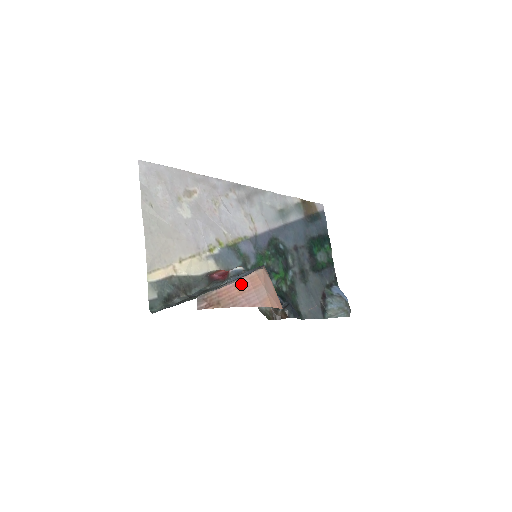
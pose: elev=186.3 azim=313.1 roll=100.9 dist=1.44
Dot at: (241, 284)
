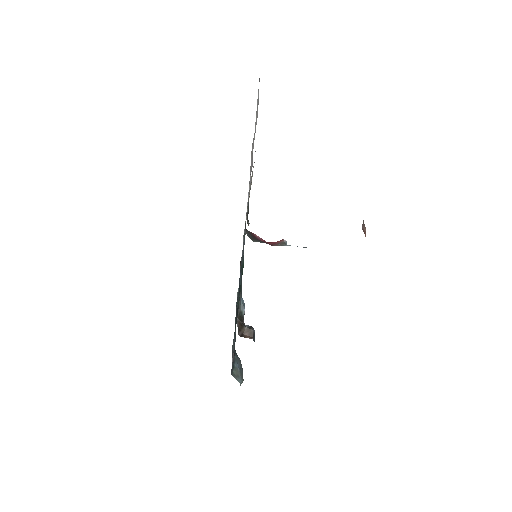
Dot at: occluded
